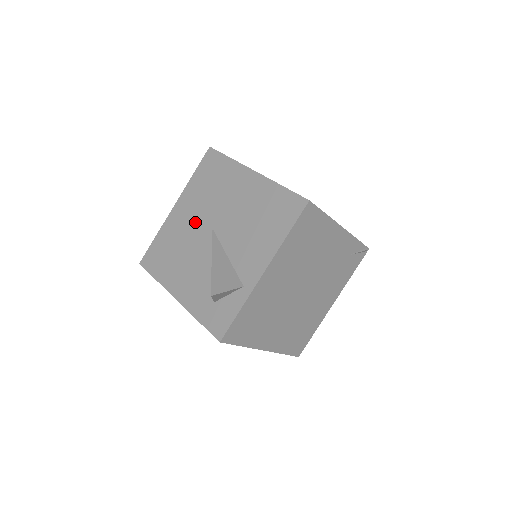
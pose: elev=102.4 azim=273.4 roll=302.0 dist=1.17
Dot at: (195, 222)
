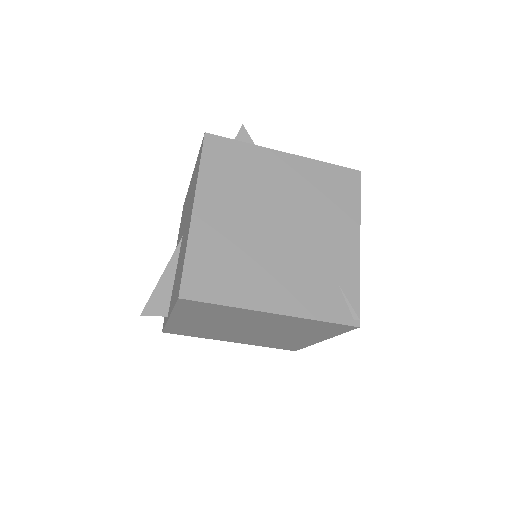
Dot at: occluded
